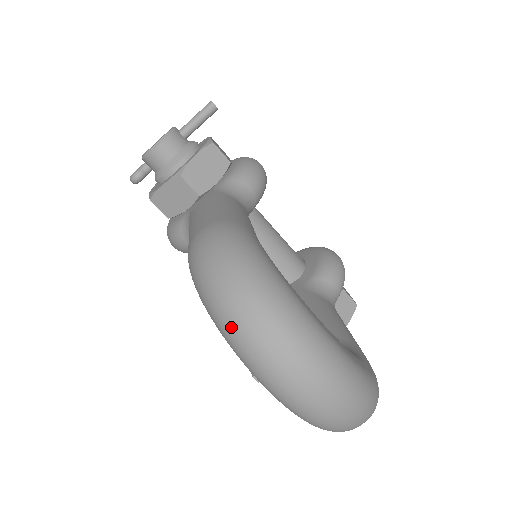
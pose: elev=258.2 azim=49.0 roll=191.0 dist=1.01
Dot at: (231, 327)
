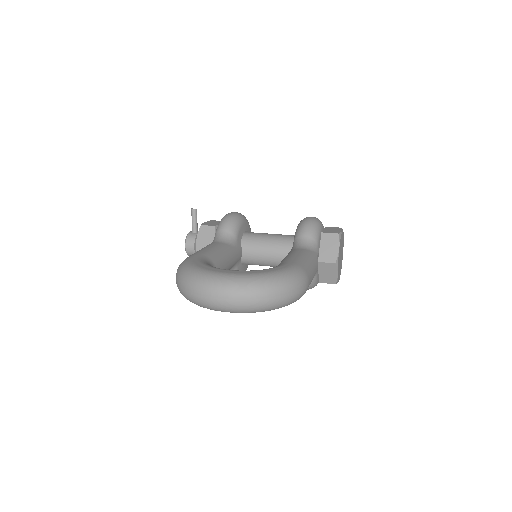
Dot at: (186, 298)
